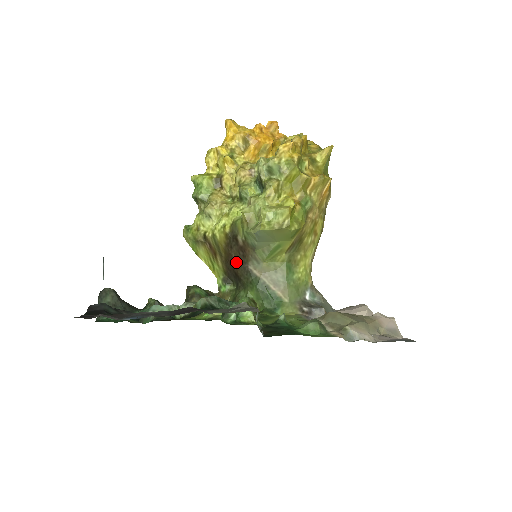
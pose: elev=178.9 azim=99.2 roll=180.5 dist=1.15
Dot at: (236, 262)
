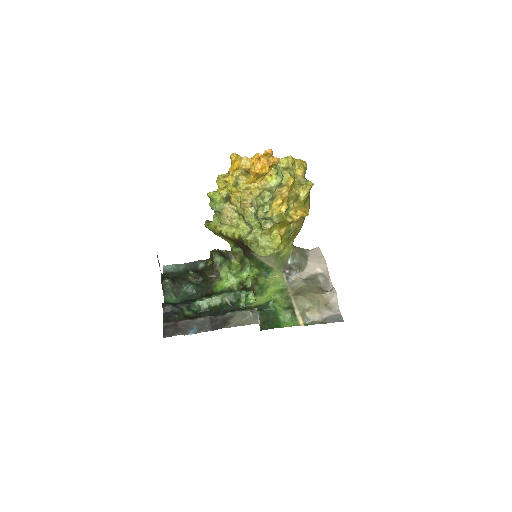
Dot at: (243, 248)
